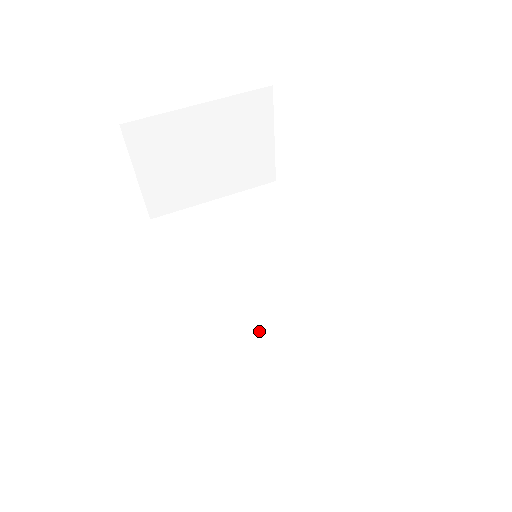
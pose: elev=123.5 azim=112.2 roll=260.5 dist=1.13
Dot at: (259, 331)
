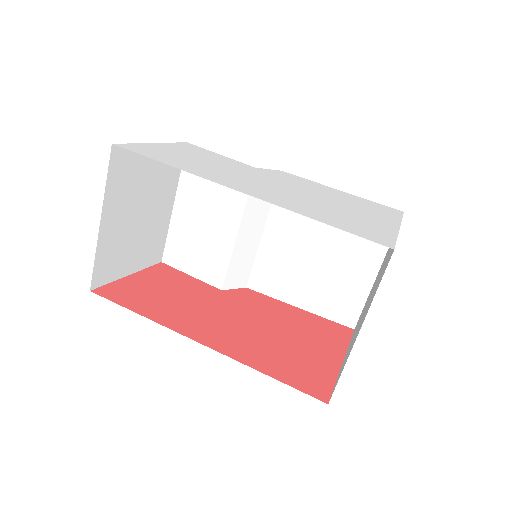
Dot at: (301, 256)
